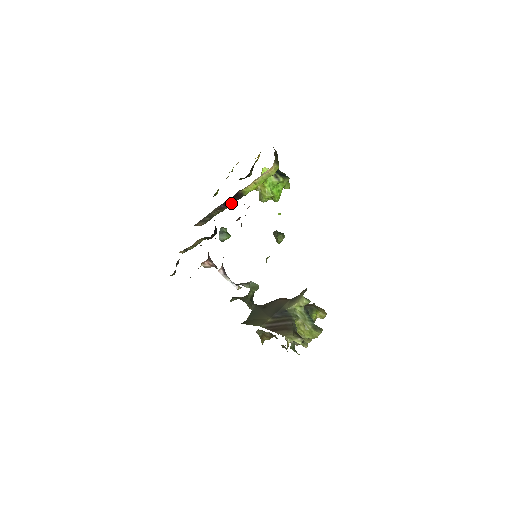
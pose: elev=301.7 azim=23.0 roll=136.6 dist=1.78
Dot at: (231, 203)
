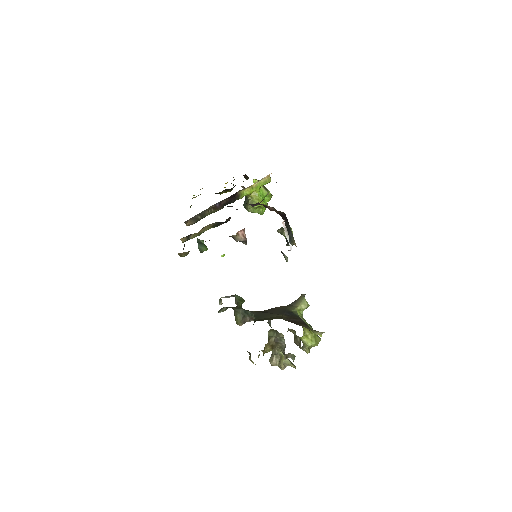
Dot at: (224, 205)
